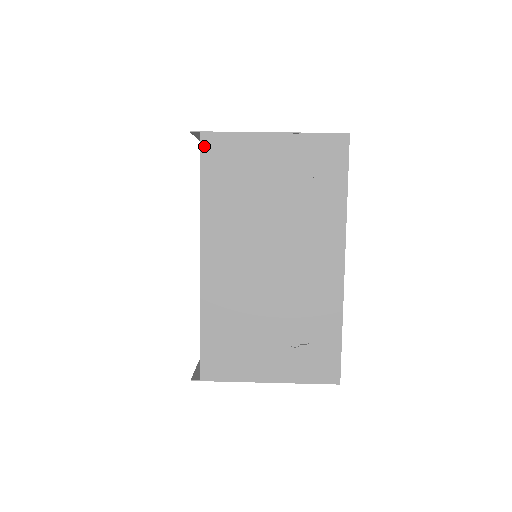
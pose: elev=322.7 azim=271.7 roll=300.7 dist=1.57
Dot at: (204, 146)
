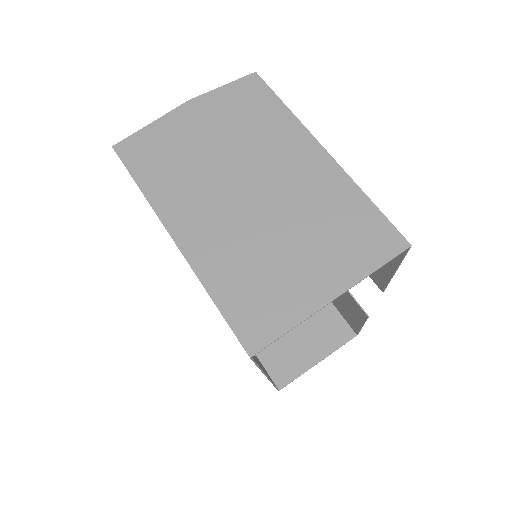
Dot at: occluded
